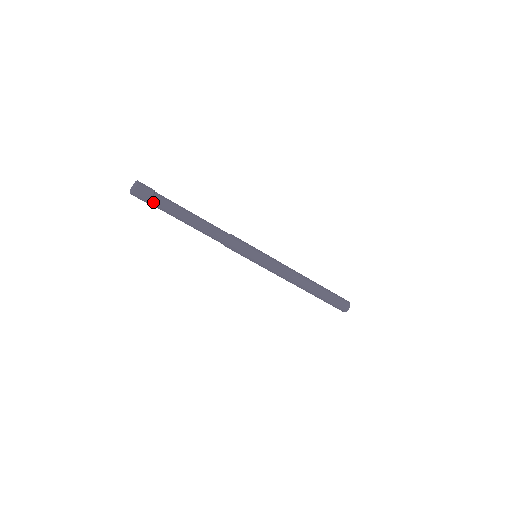
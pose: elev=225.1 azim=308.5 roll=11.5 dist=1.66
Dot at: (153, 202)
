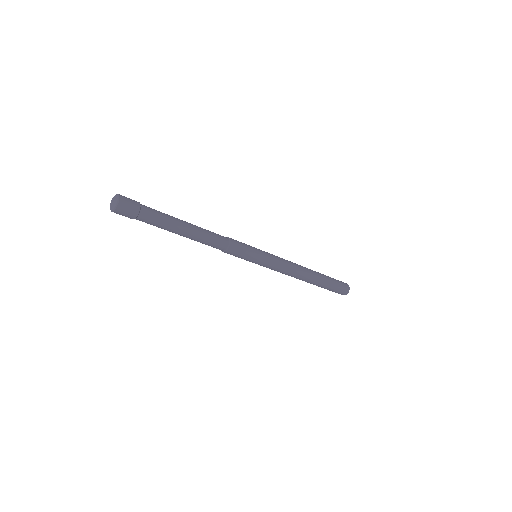
Dot at: (139, 219)
